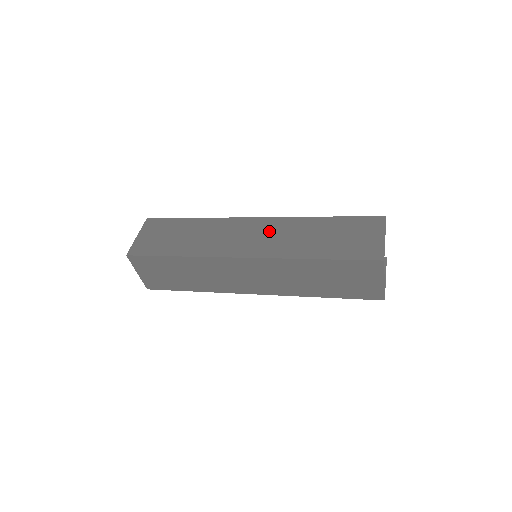
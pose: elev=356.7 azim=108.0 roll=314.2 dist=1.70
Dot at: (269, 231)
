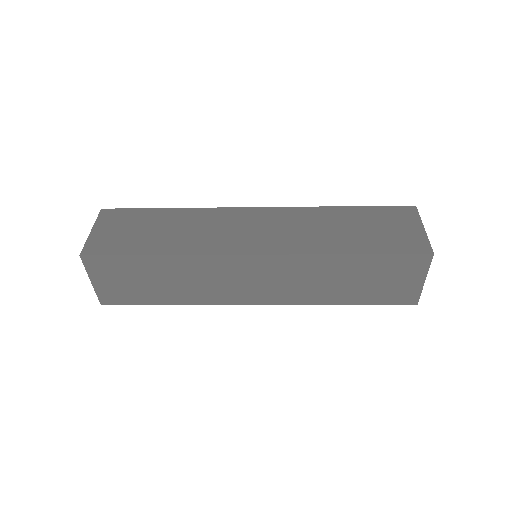
Dot at: (278, 223)
